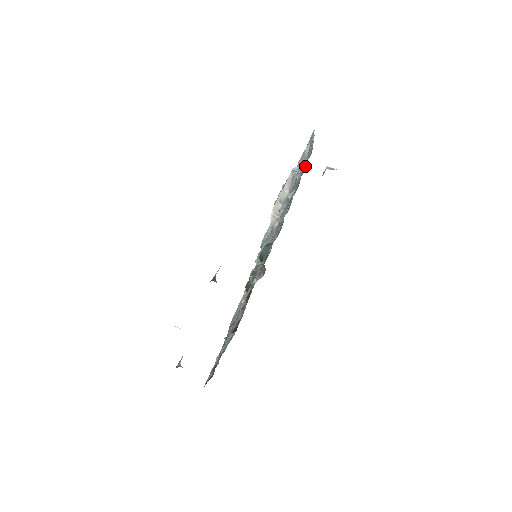
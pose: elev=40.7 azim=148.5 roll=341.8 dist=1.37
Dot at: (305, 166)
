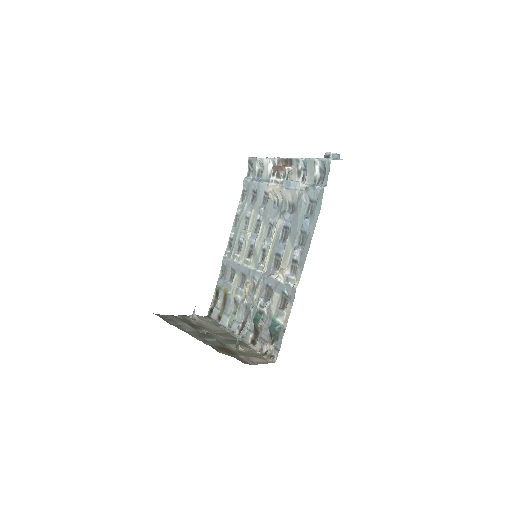
Dot at: (313, 202)
